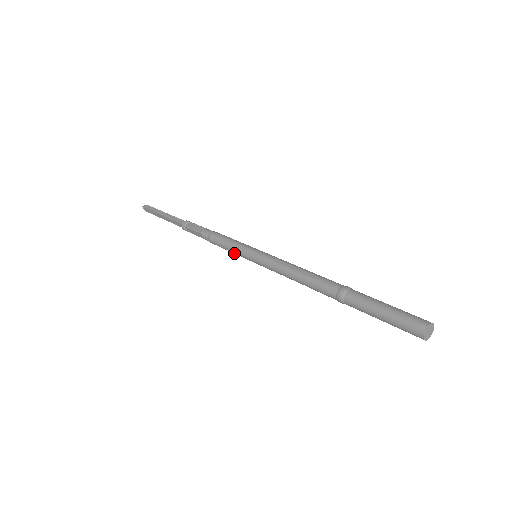
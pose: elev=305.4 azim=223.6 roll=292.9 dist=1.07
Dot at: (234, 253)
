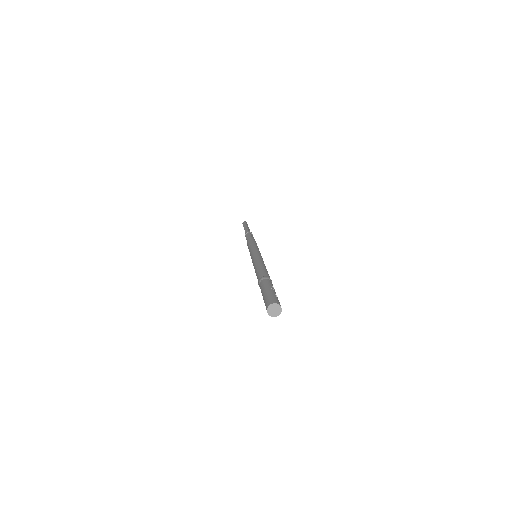
Dot at: occluded
